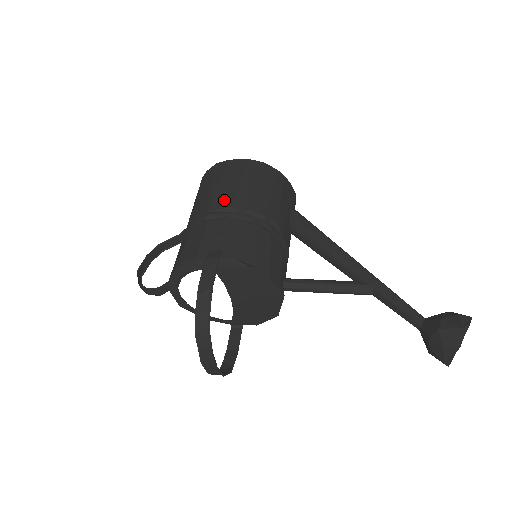
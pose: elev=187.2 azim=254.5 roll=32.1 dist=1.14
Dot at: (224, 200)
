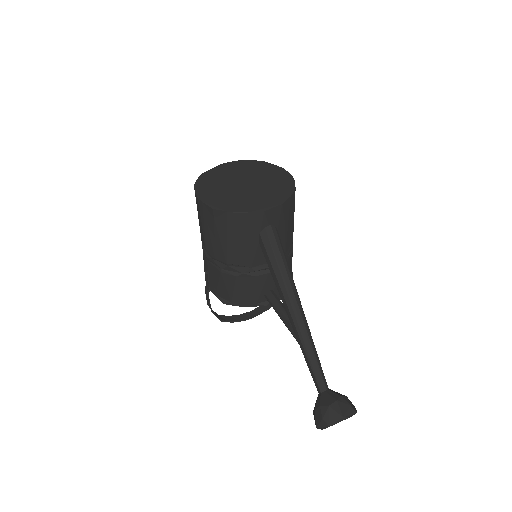
Dot at: (203, 240)
